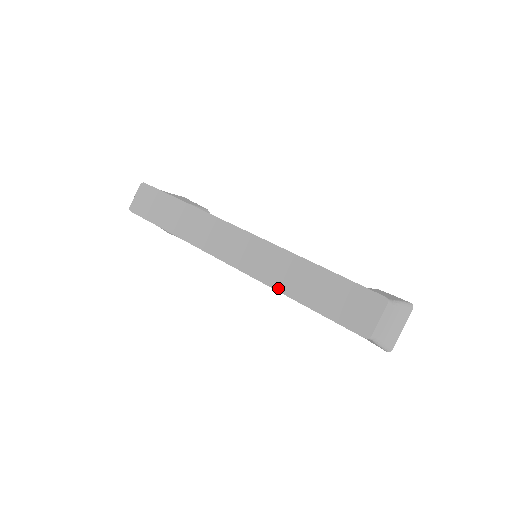
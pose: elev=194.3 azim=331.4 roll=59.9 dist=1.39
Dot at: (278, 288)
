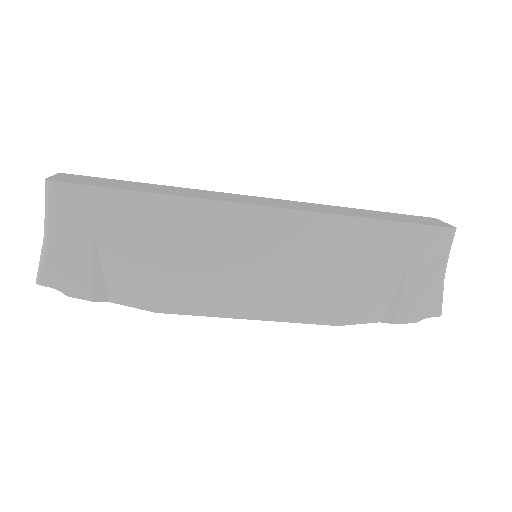
Dot at: (348, 215)
